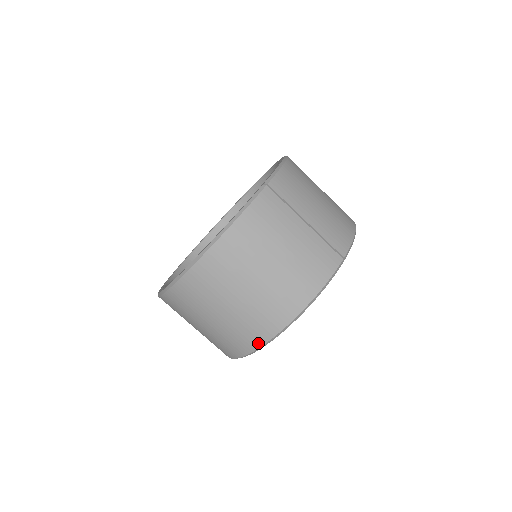
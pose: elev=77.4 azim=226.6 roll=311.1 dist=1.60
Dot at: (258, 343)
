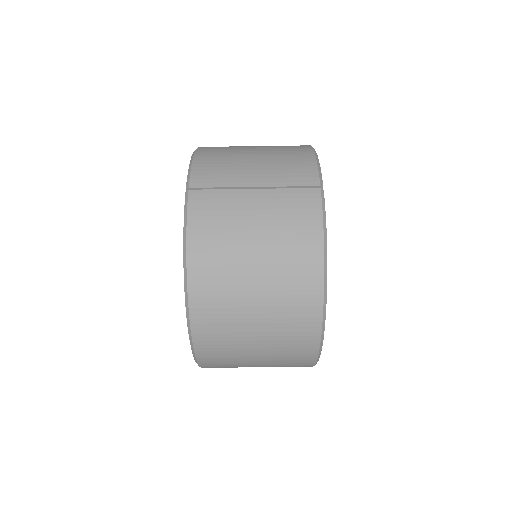
Dot at: (315, 335)
